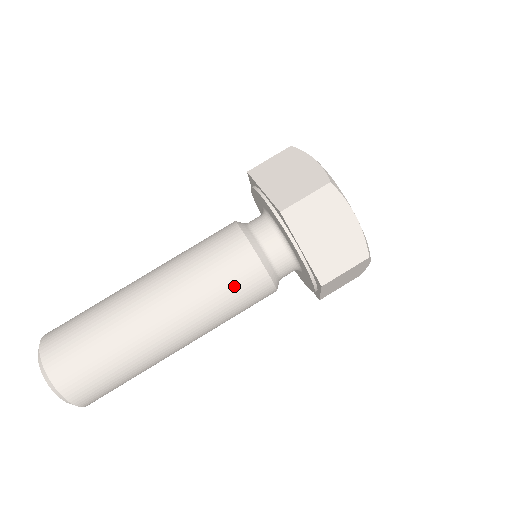
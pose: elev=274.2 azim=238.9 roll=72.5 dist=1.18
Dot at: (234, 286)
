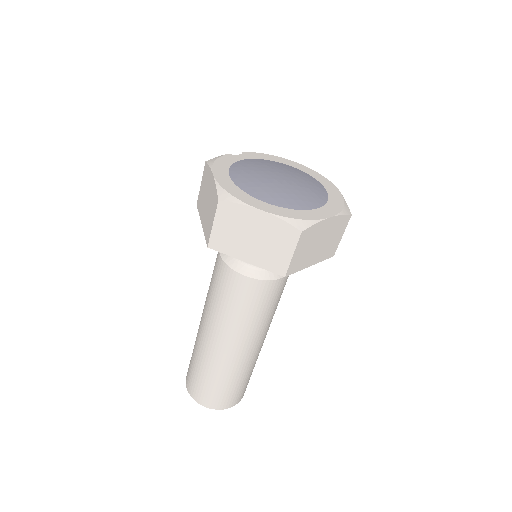
Dot at: (276, 300)
